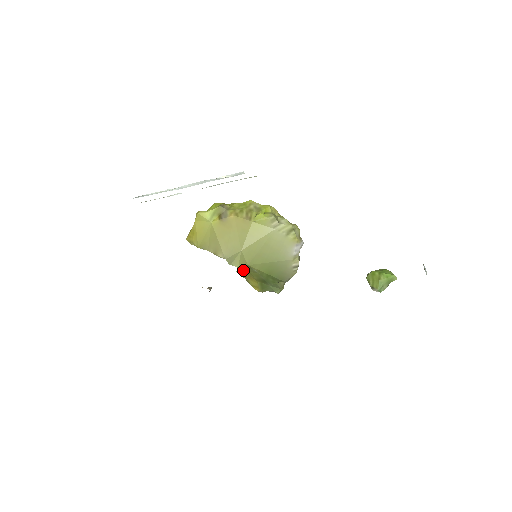
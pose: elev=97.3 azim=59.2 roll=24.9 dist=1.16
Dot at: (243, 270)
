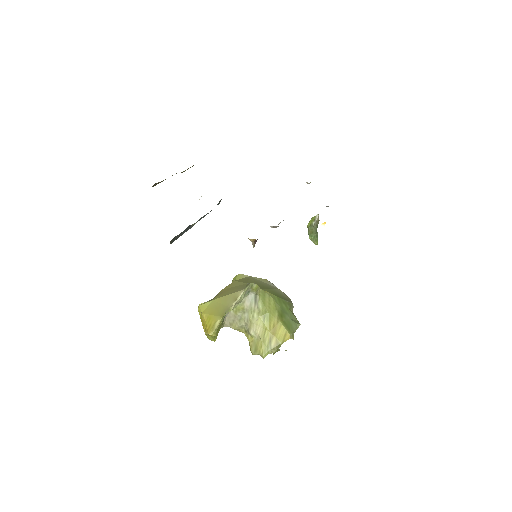
Dot at: (265, 335)
